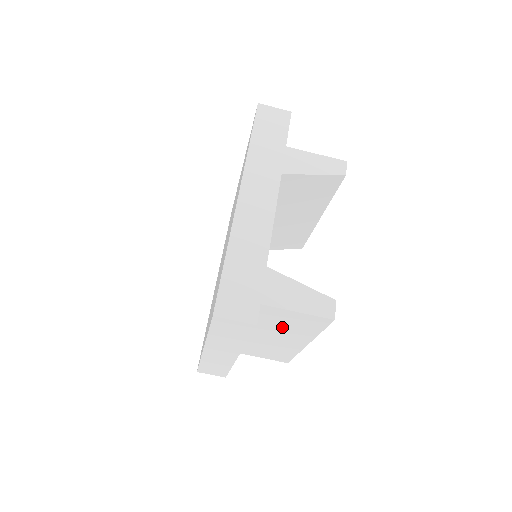
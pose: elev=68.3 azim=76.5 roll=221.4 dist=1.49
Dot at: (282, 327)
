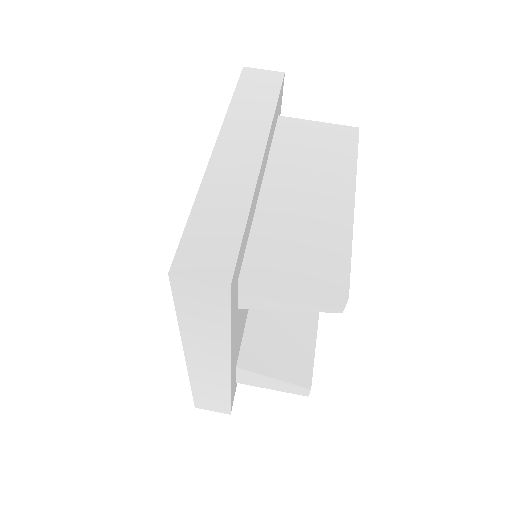
Dot at: (311, 158)
